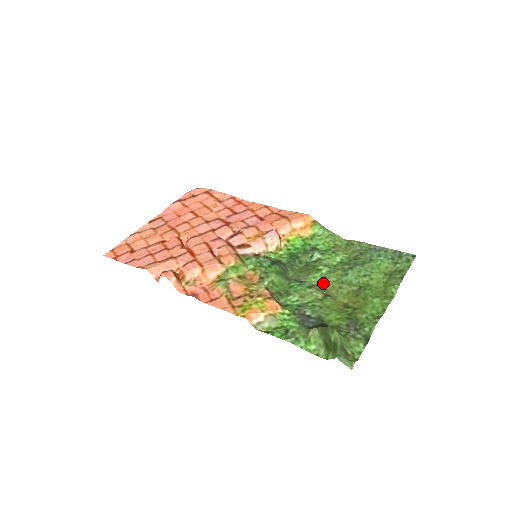
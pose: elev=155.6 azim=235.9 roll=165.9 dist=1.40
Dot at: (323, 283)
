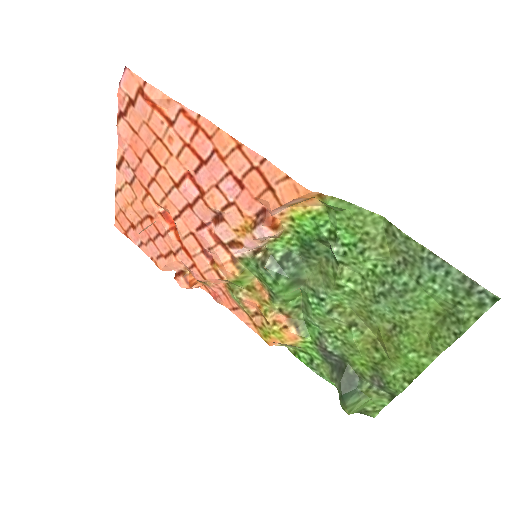
Dot at: (348, 303)
